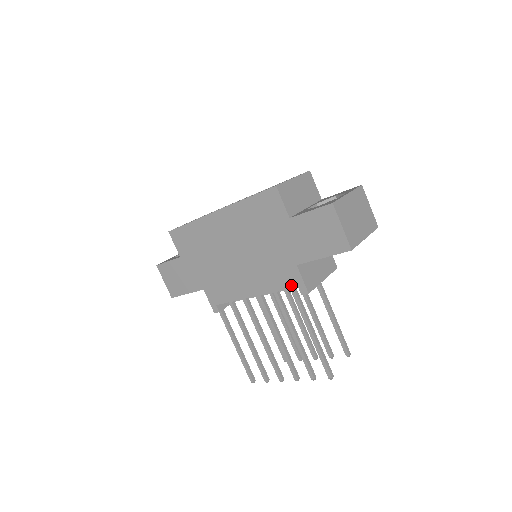
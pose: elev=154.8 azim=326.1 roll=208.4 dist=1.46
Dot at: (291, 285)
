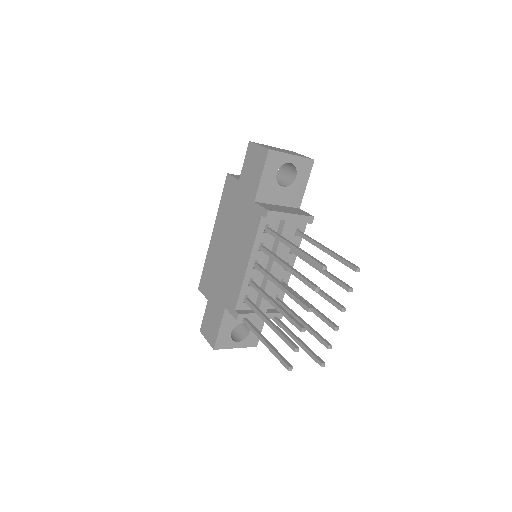
Dot at: (258, 220)
